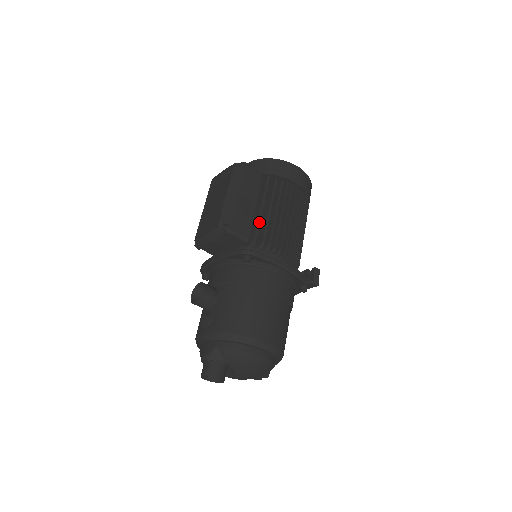
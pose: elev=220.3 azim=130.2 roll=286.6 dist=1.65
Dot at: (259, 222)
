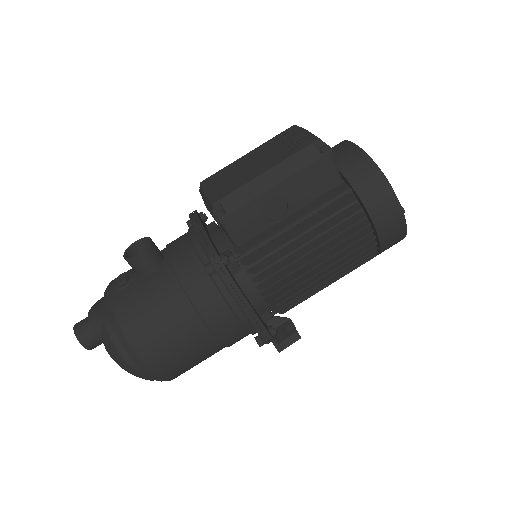
Dot at: (277, 235)
